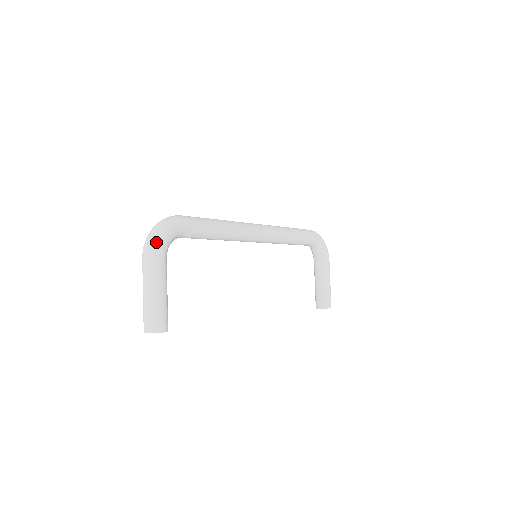
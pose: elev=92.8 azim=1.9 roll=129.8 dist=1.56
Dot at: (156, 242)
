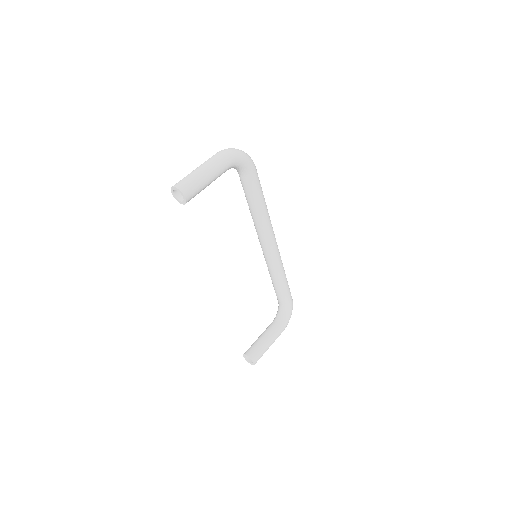
Dot at: (235, 153)
